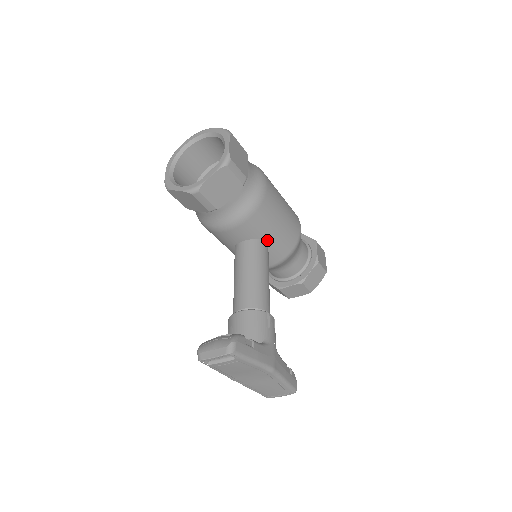
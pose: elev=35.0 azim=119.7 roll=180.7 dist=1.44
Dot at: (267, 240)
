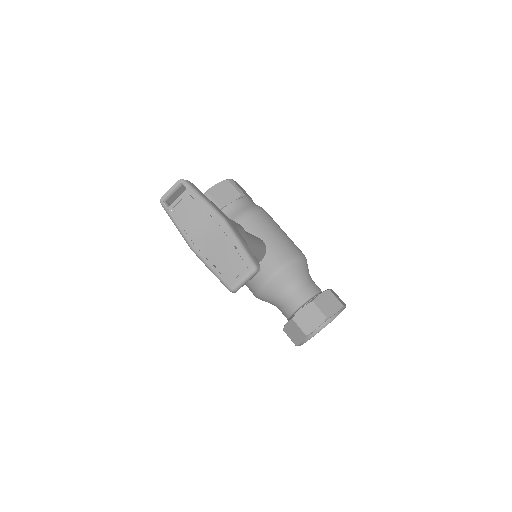
Dot at: (264, 240)
